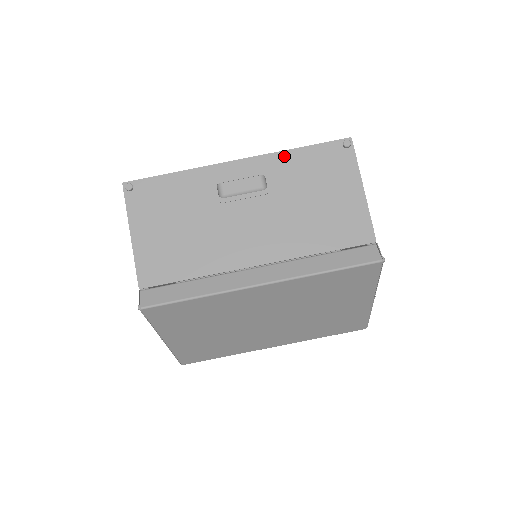
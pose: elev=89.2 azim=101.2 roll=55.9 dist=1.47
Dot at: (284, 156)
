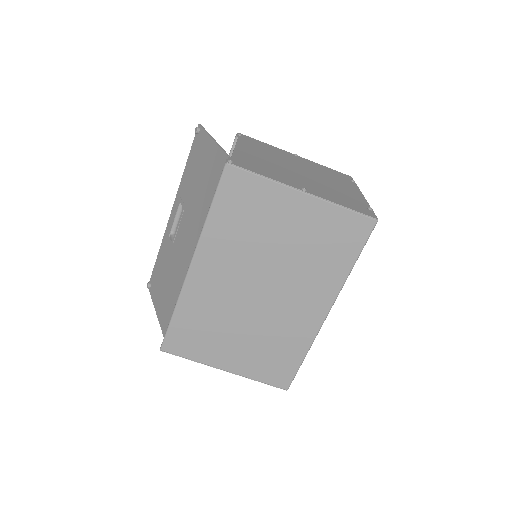
Dot at: (183, 180)
